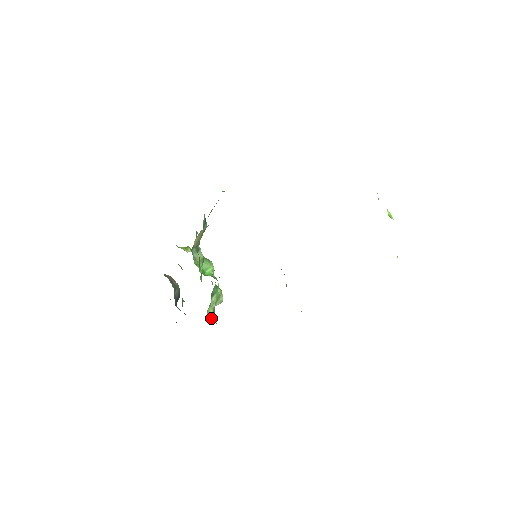
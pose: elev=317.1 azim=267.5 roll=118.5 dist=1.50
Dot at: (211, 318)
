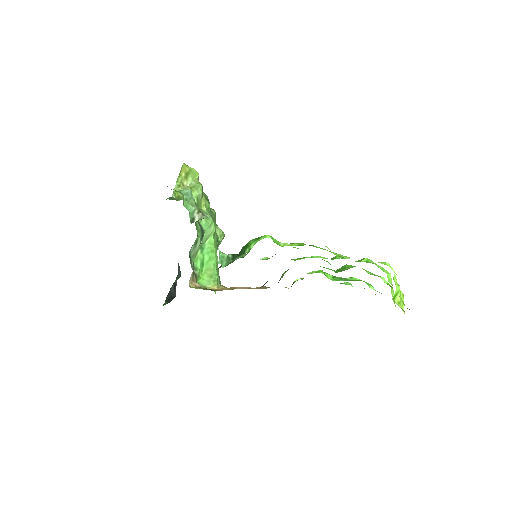
Dot at: occluded
